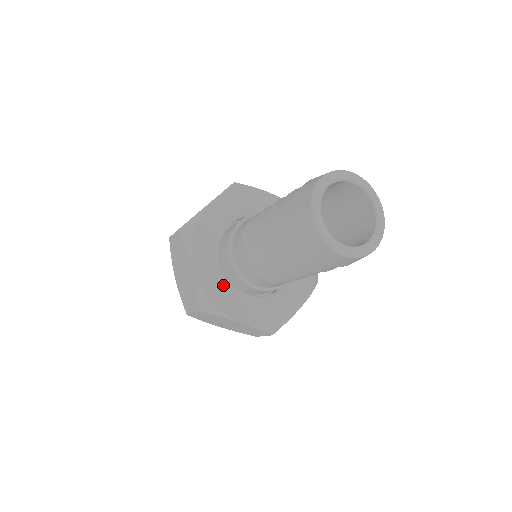
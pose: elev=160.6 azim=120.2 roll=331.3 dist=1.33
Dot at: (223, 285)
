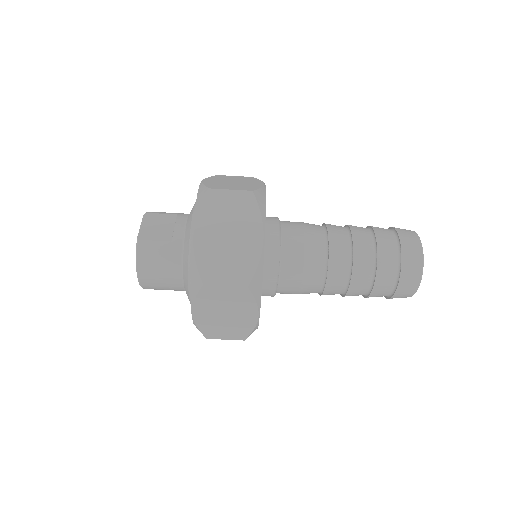
Dot at: occluded
